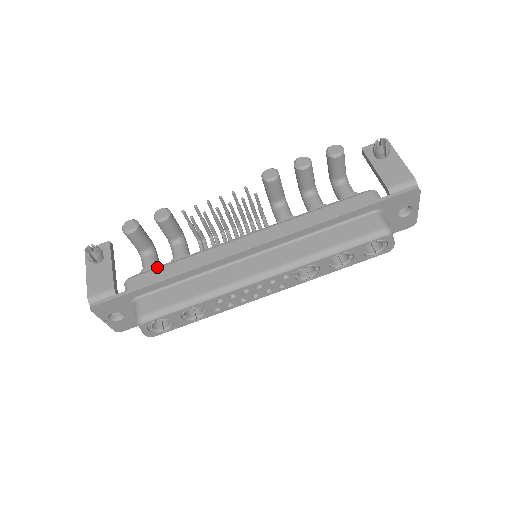
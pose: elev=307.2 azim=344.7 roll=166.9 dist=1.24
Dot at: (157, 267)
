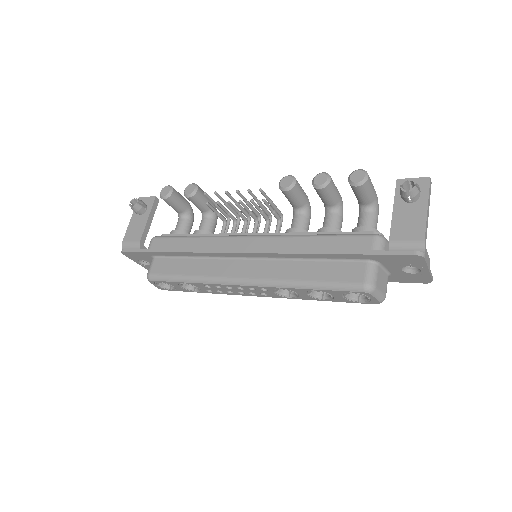
Dot at: (175, 236)
